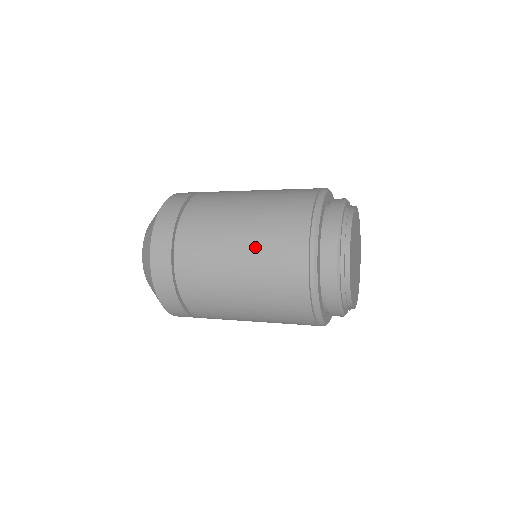
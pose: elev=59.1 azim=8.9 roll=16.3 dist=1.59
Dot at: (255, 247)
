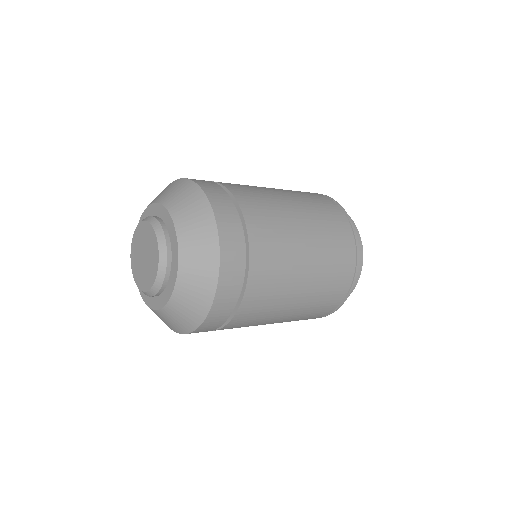
Dot at: (293, 193)
